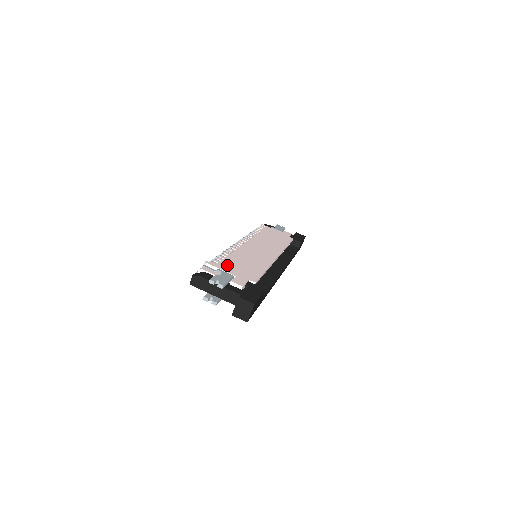
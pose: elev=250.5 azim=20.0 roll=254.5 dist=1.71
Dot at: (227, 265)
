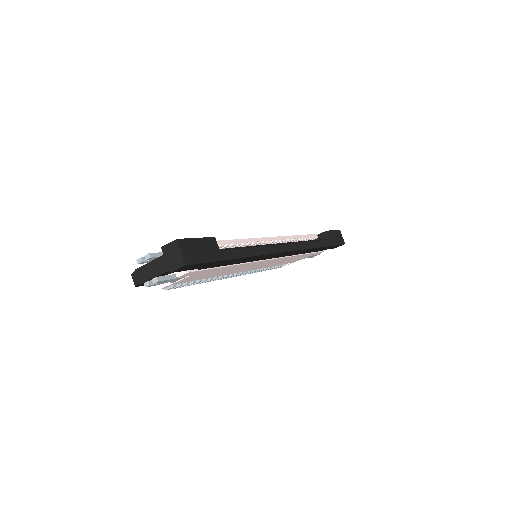
Dot at: occluded
